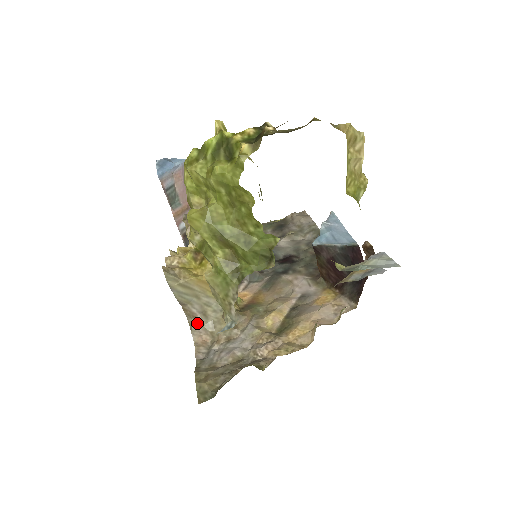
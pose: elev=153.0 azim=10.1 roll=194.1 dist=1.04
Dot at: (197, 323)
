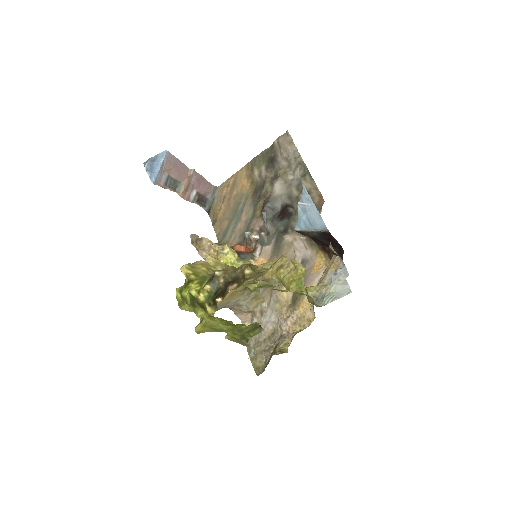
Dot at: (236, 310)
